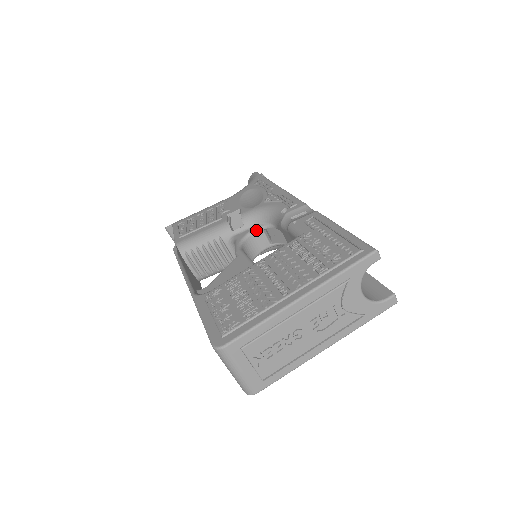
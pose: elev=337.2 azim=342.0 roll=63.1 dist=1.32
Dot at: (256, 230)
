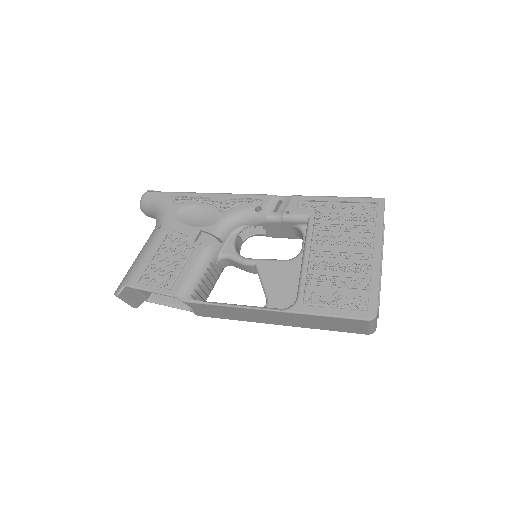
Dot at: (235, 238)
